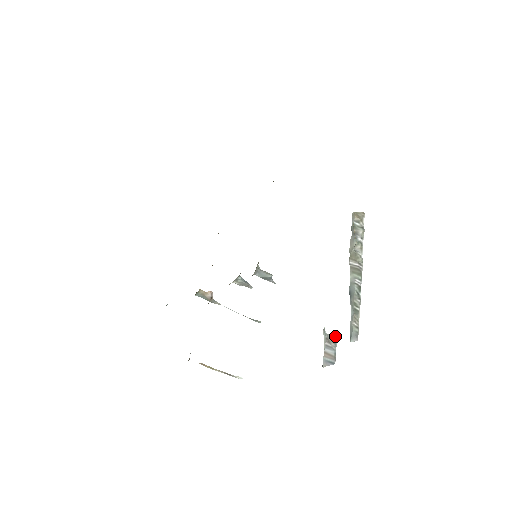
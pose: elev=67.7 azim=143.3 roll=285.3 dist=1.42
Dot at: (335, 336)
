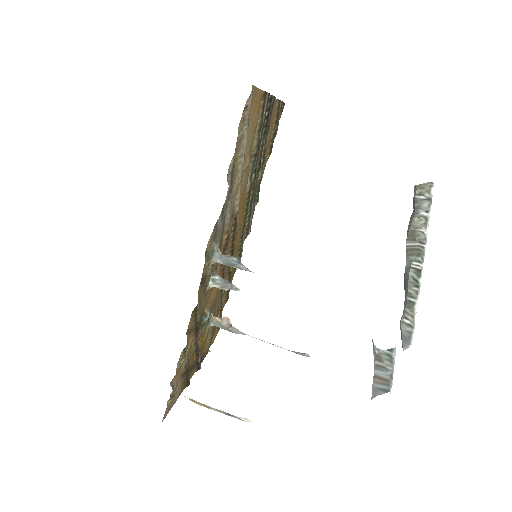
Dot at: (392, 351)
